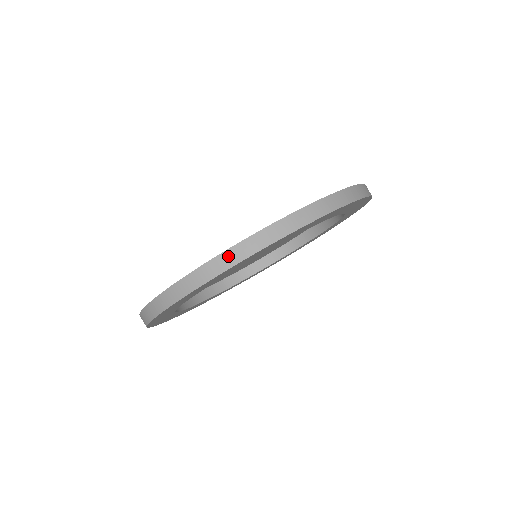
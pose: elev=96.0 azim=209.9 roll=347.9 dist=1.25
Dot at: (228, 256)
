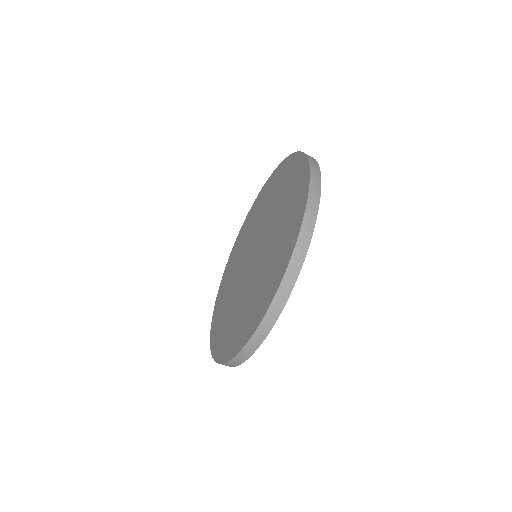
Dot at: (286, 283)
